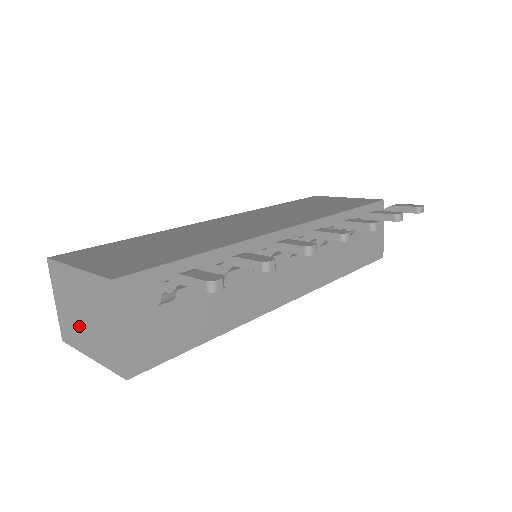
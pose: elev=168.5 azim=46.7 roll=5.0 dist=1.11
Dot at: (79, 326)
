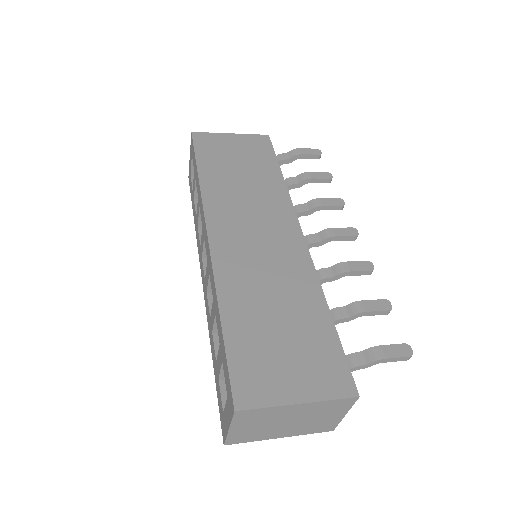
Dot at: (273, 430)
